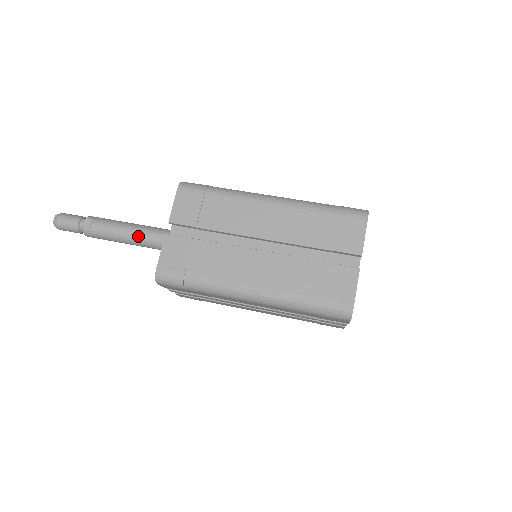
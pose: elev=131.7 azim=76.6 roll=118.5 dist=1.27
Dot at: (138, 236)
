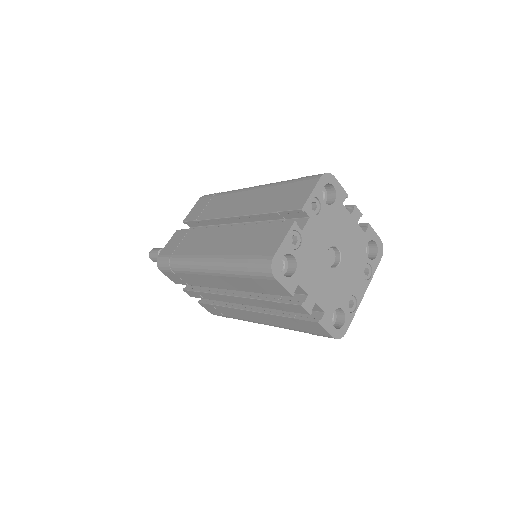
Dot at: occluded
